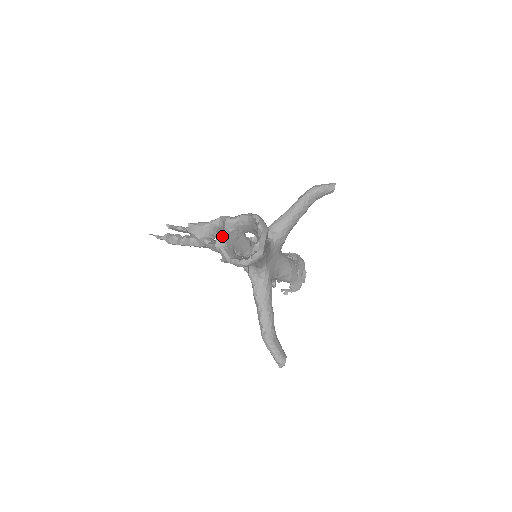
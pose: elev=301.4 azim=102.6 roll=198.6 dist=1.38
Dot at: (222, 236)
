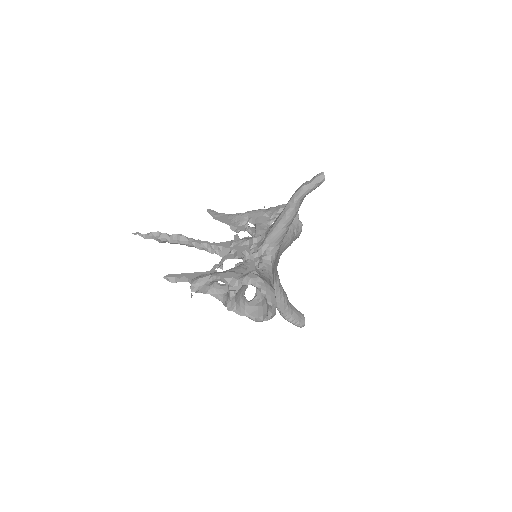
Dot at: (231, 302)
